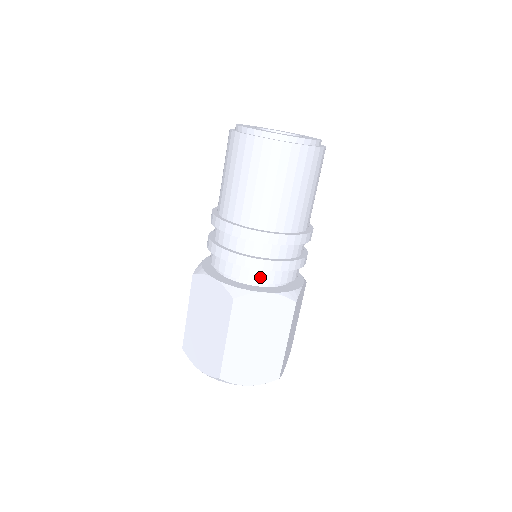
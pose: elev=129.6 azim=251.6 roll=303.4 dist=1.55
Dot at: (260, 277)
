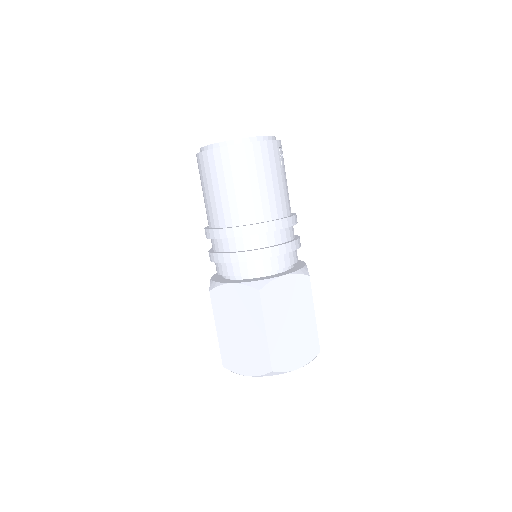
Dot at: (229, 270)
